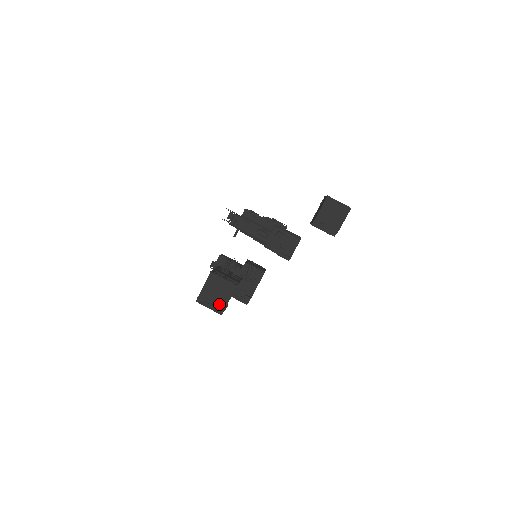
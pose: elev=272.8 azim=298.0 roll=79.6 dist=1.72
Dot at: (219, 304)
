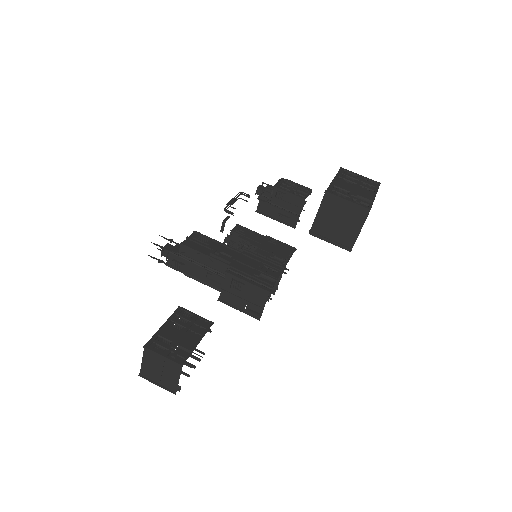
Dot at: (168, 384)
